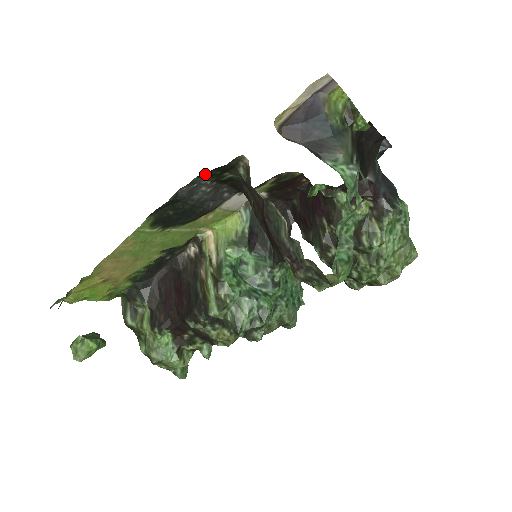
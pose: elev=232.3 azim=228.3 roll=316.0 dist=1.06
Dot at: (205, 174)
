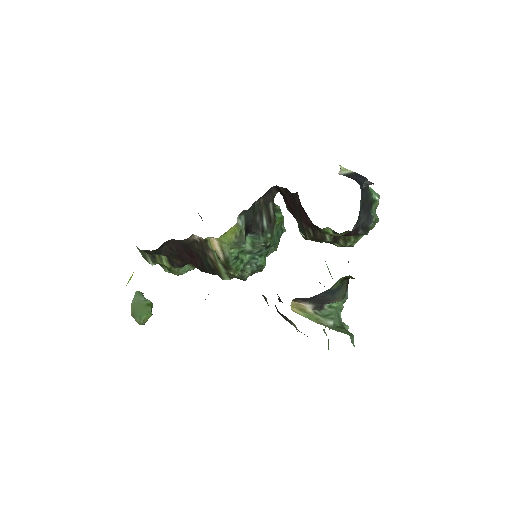
Dot at: occluded
